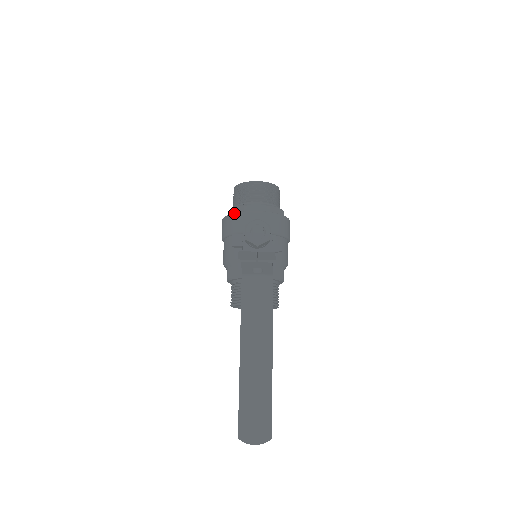
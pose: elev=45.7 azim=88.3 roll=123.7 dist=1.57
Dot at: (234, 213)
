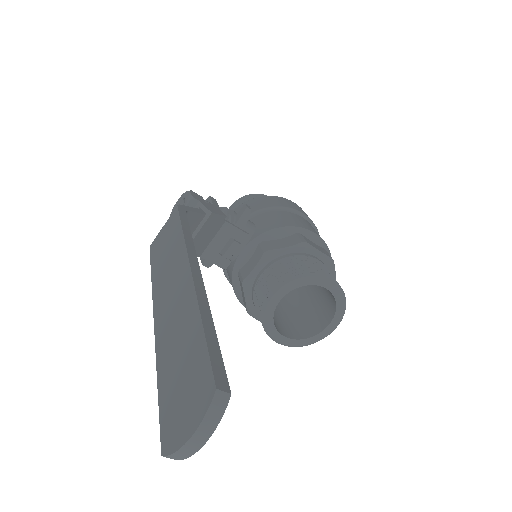
Dot at: occluded
